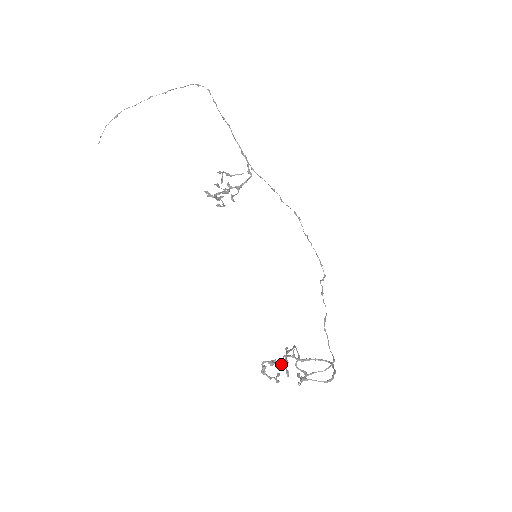
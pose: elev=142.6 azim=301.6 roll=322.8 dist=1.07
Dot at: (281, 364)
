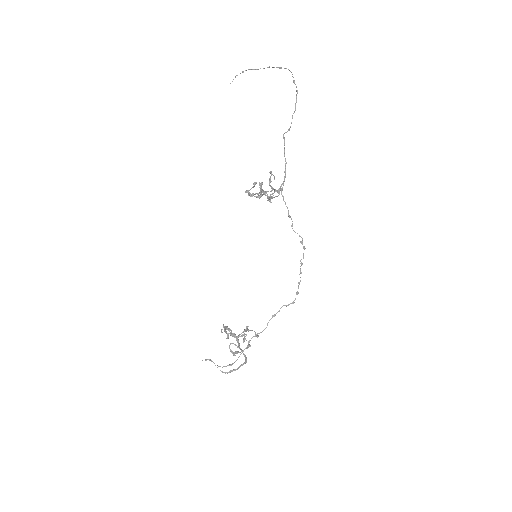
Dot at: (228, 335)
